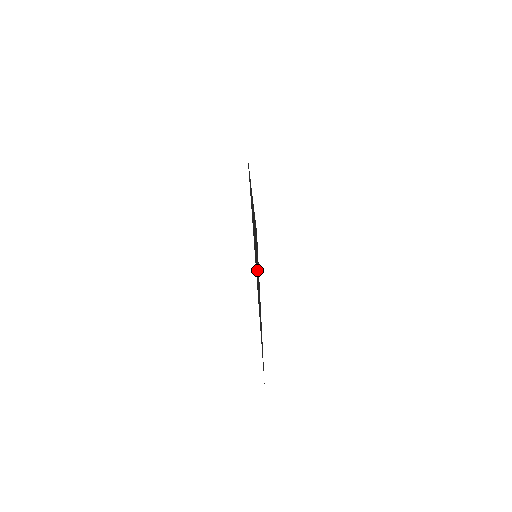
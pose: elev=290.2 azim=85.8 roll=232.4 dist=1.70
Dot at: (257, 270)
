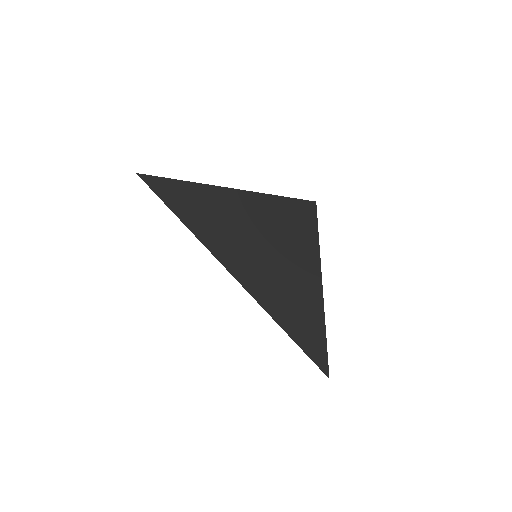
Dot at: (279, 263)
